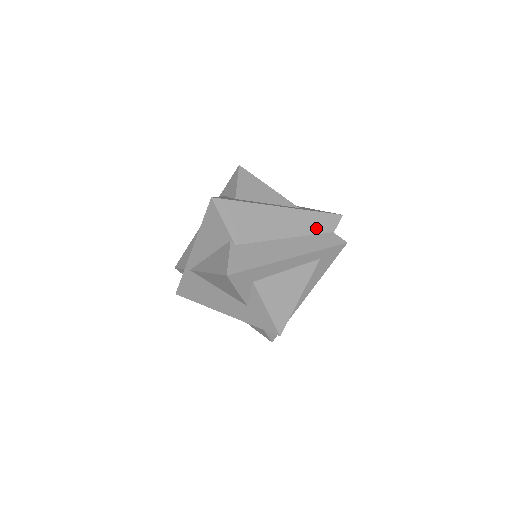
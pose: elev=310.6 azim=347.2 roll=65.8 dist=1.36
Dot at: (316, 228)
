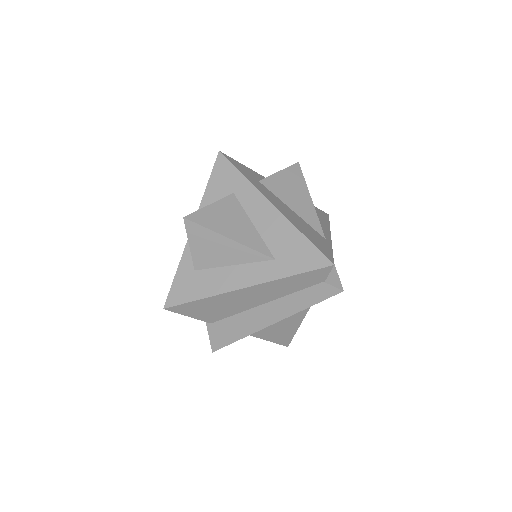
Dot at: (298, 286)
